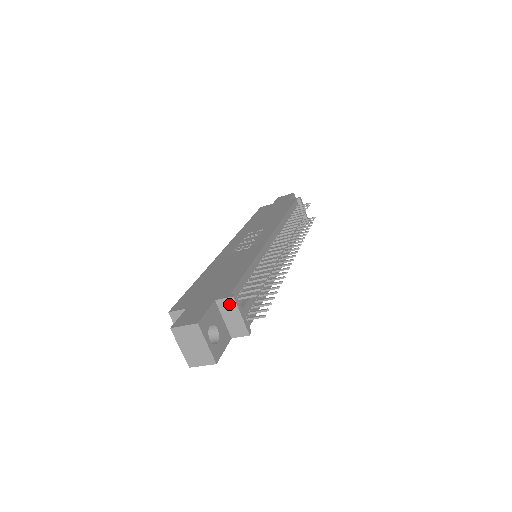
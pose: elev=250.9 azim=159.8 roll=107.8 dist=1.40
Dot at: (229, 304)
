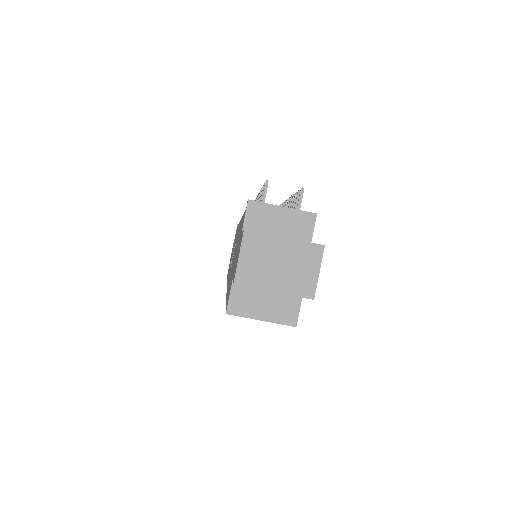
Dot at: (257, 214)
